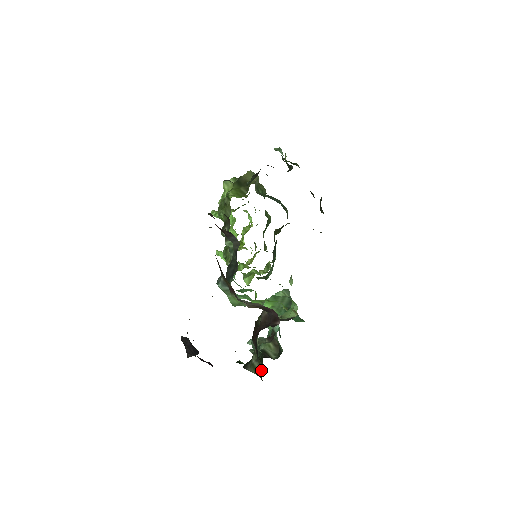
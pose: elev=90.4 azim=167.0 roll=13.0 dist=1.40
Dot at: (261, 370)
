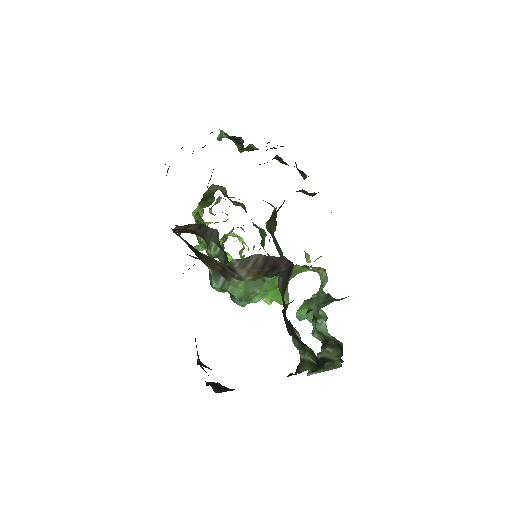
Dot at: (314, 358)
